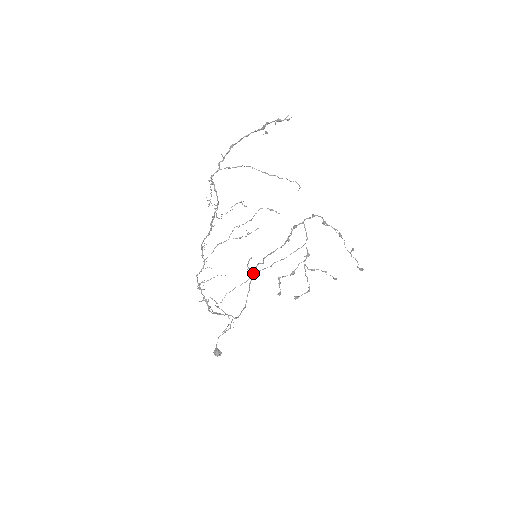
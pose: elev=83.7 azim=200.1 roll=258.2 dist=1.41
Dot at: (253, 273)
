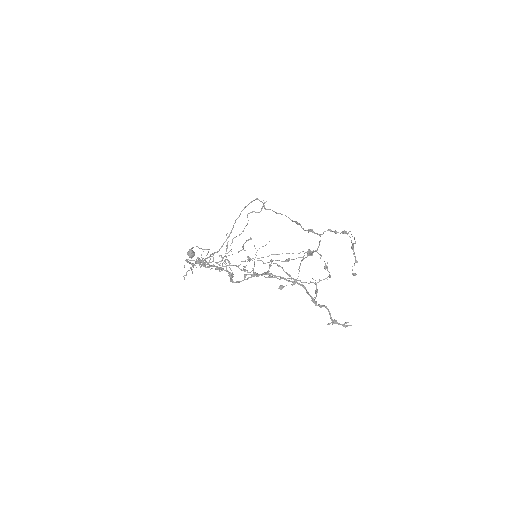
Dot at: (247, 257)
